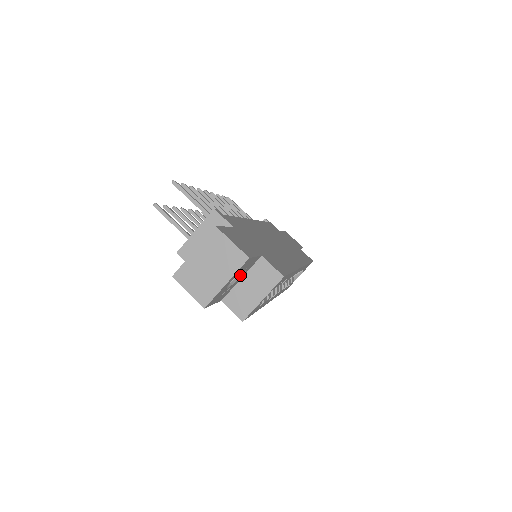
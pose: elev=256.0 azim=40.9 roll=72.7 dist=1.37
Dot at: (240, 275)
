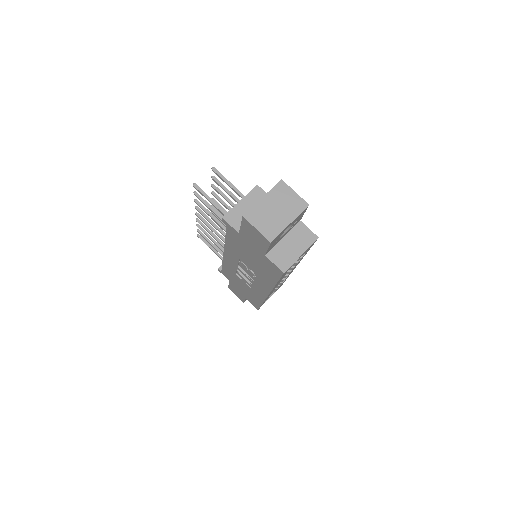
Dot at: (288, 230)
